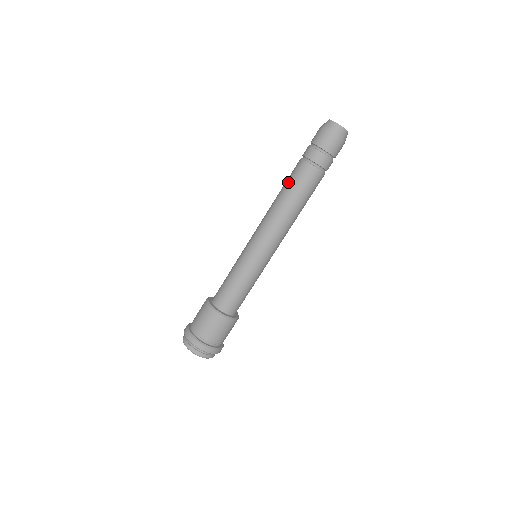
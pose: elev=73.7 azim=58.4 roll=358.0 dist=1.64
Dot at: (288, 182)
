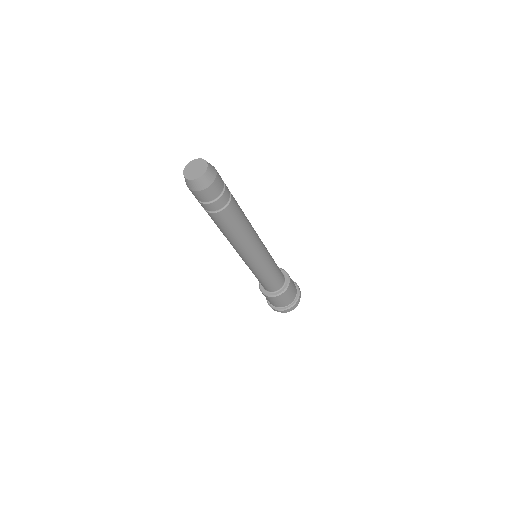
Dot at: occluded
